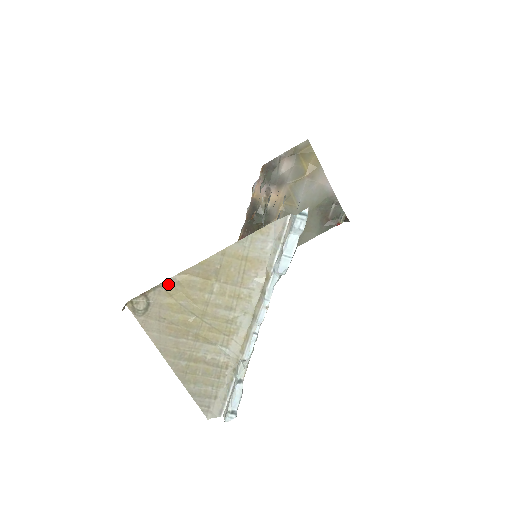
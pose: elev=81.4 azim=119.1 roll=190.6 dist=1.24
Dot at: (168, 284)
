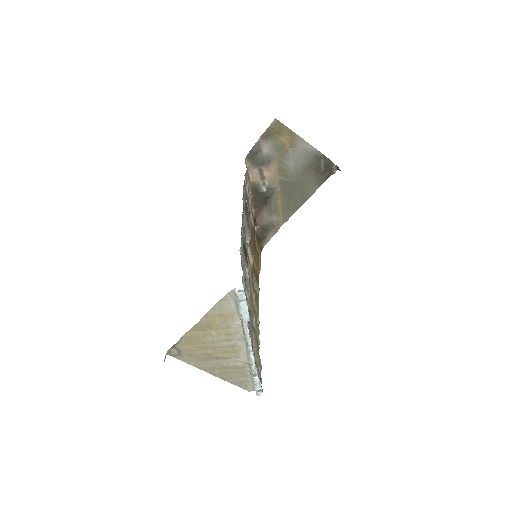
Dot at: (184, 339)
